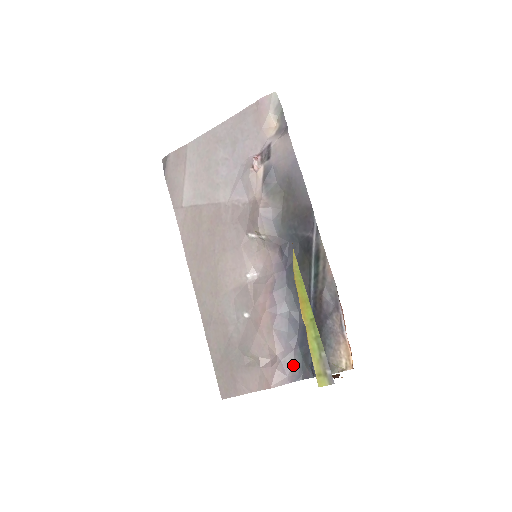
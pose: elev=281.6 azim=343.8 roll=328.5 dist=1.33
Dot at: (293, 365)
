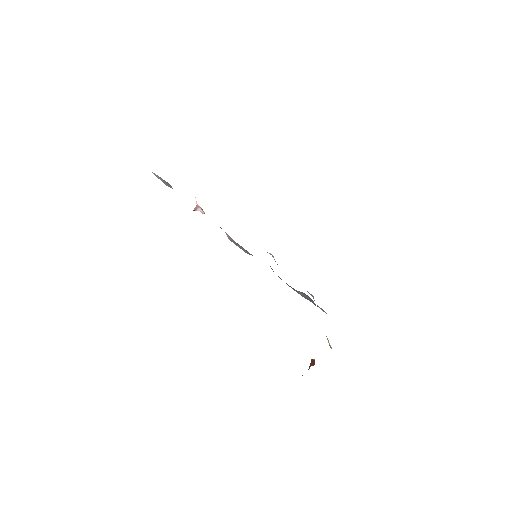
Dot at: occluded
